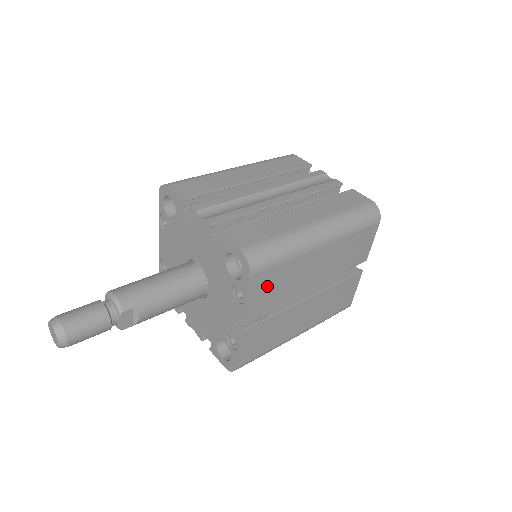
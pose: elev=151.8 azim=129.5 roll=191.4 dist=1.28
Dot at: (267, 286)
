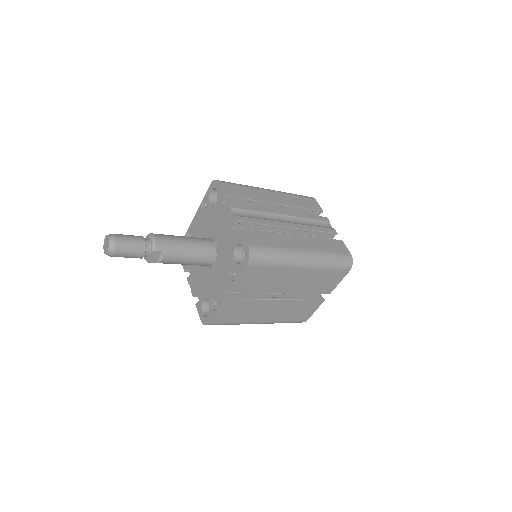
Dot at: (254, 277)
